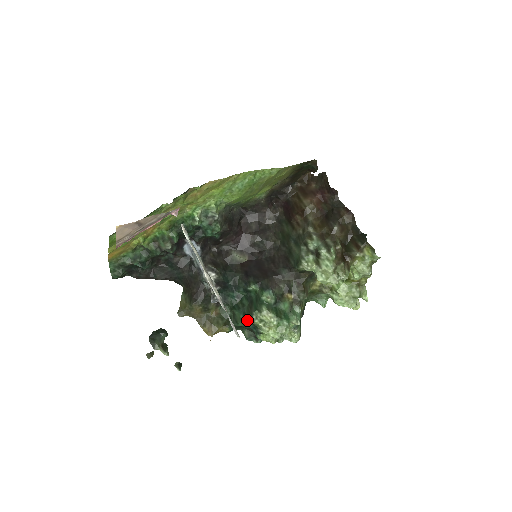
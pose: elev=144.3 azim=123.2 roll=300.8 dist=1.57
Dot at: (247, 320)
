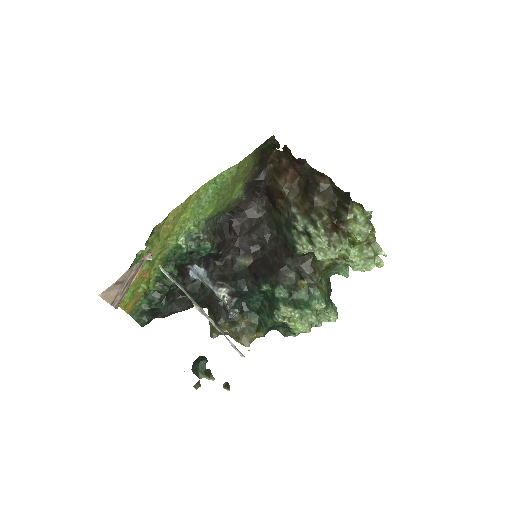
Dot at: (273, 321)
